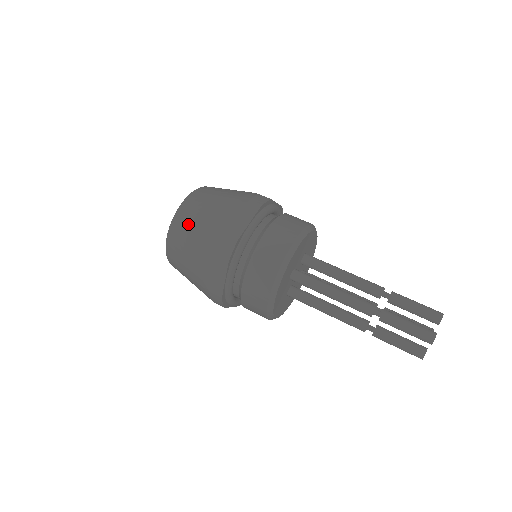
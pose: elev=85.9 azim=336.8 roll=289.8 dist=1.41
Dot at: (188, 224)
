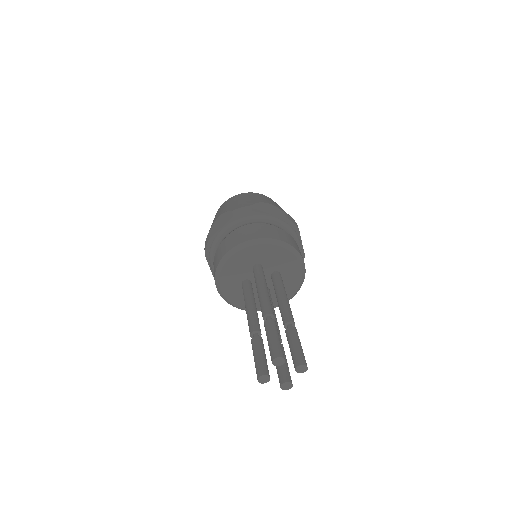
Dot at: (244, 197)
